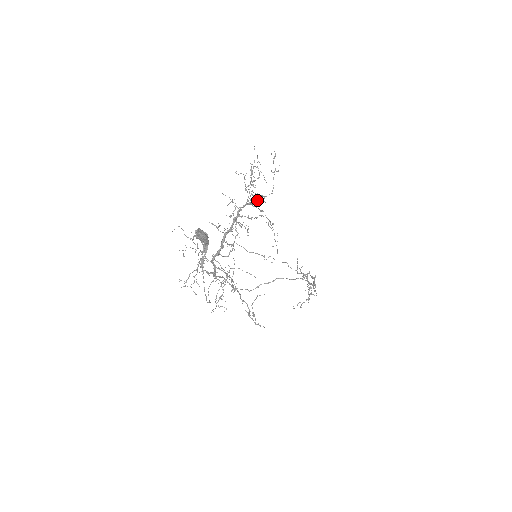
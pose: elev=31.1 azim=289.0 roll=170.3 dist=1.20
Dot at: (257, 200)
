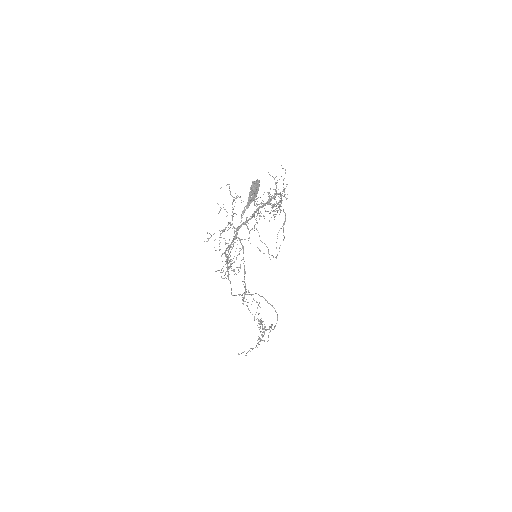
Dot at: occluded
